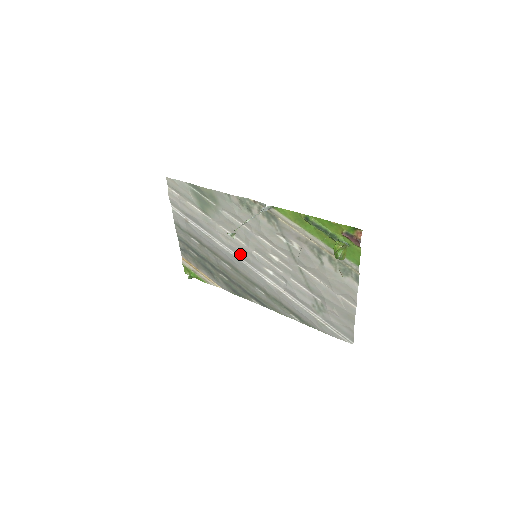
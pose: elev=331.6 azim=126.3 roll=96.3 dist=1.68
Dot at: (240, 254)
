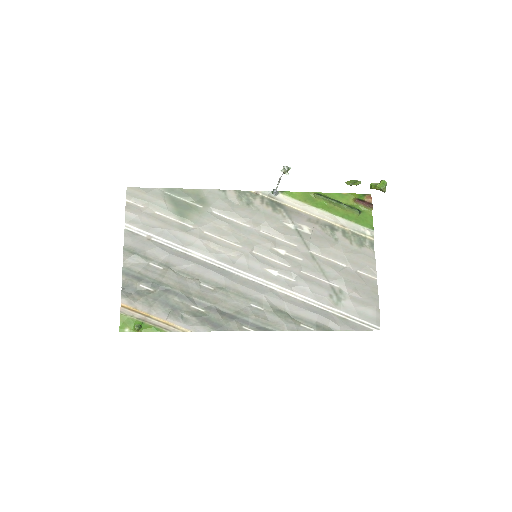
Dot at: (232, 262)
